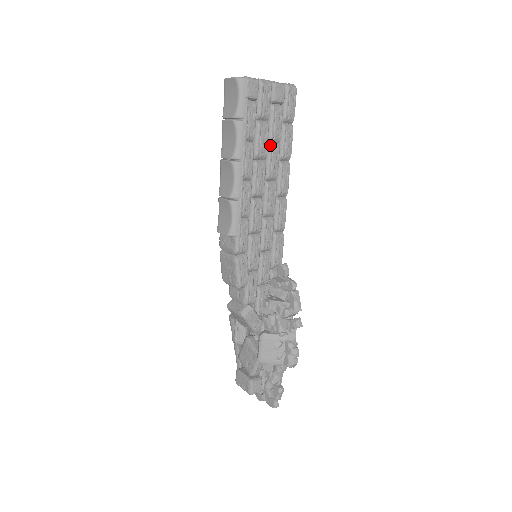
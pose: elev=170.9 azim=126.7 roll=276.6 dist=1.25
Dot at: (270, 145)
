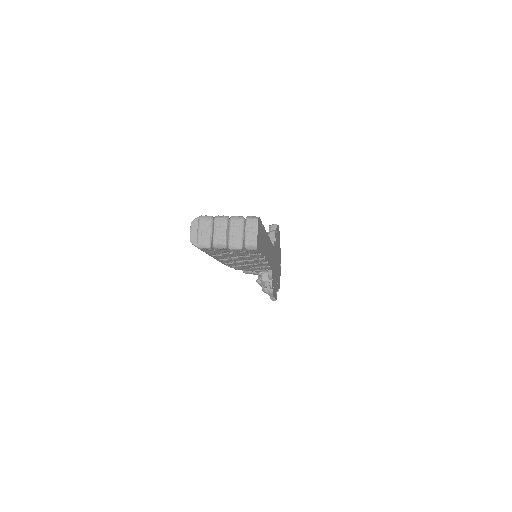
Dot at: occluded
